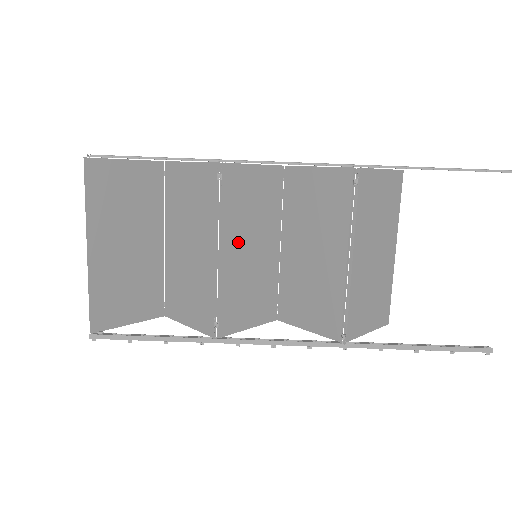
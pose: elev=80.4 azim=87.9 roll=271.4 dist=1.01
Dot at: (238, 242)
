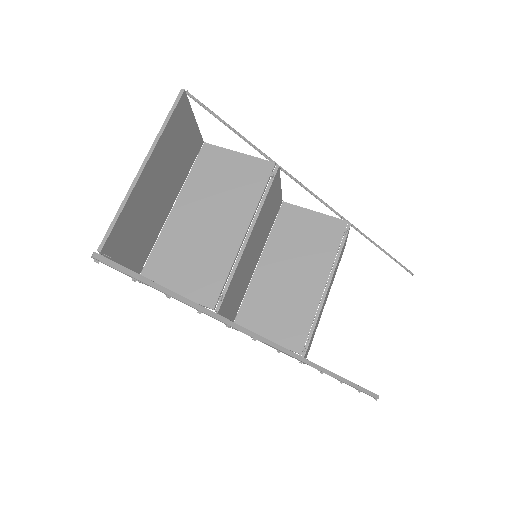
Dot at: (255, 235)
